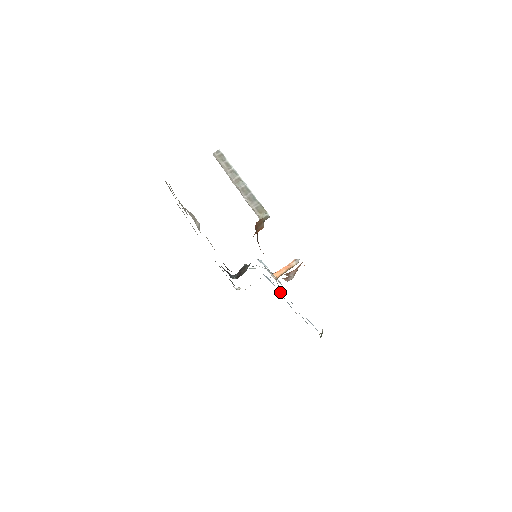
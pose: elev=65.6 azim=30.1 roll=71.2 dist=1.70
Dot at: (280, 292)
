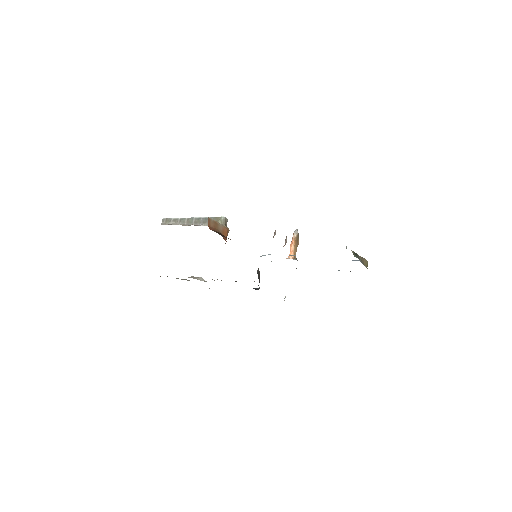
Dot at: occluded
